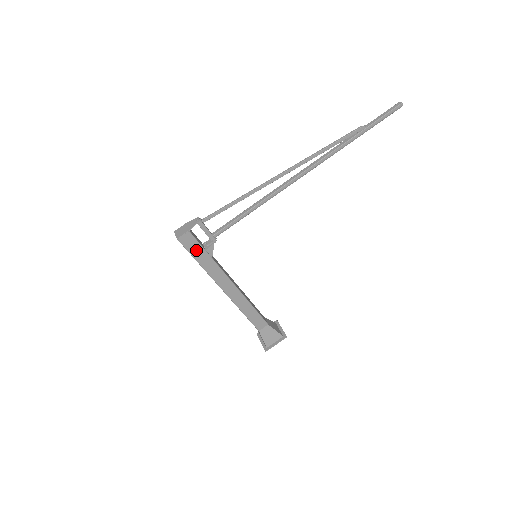
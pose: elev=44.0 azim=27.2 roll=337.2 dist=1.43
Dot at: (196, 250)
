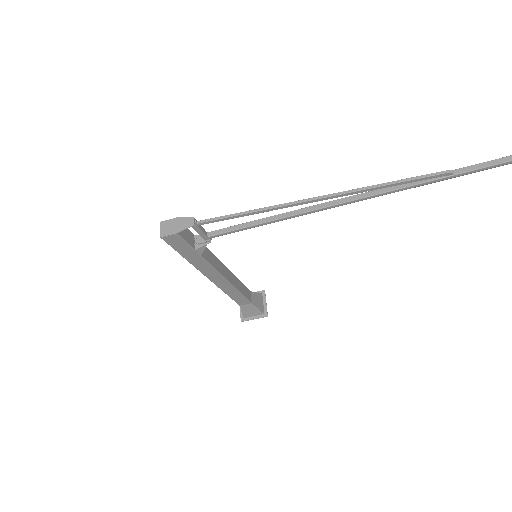
Dot at: (183, 248)
